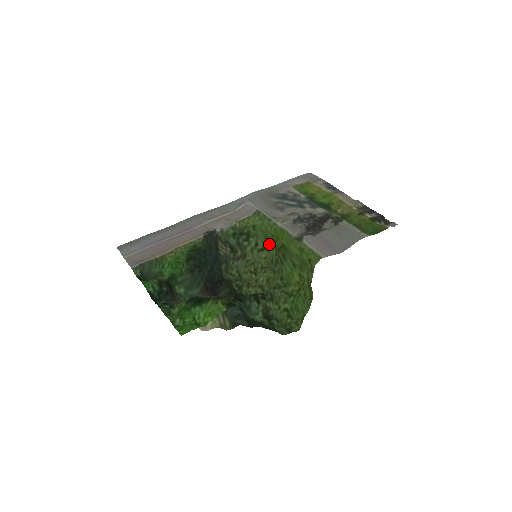
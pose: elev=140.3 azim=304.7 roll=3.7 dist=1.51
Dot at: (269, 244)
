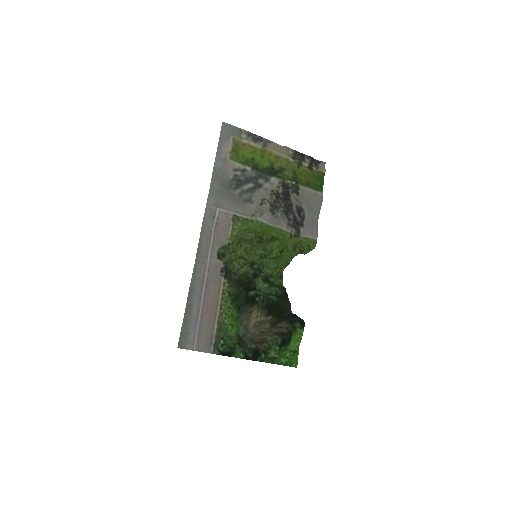
Dot at: (248, 232)
